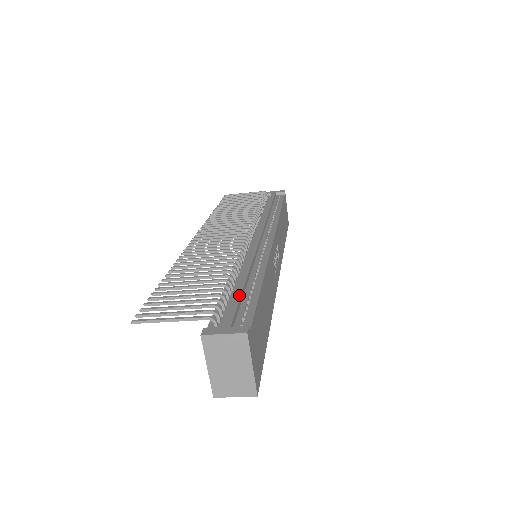
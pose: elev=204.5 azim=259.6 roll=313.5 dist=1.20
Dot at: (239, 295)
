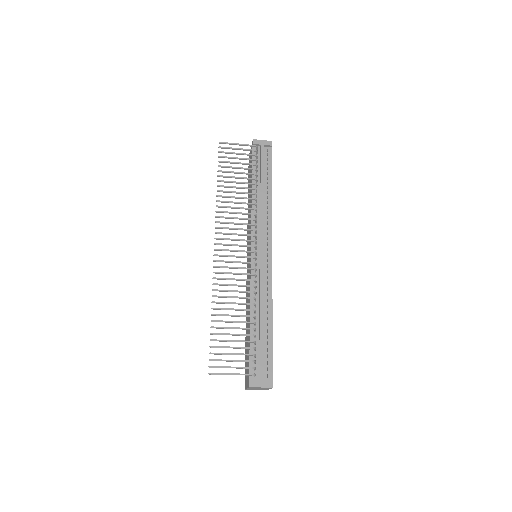
Dot at: (263, 345)
